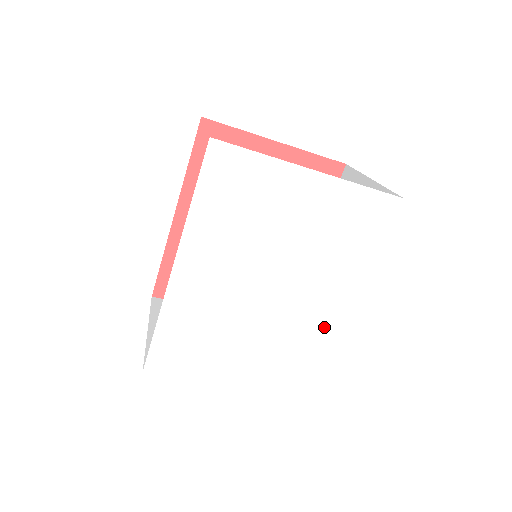
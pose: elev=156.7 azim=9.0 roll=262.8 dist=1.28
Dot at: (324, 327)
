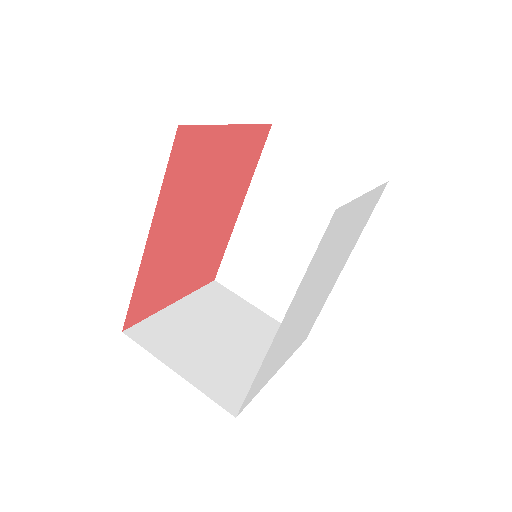
Dot at: (328, 292)
